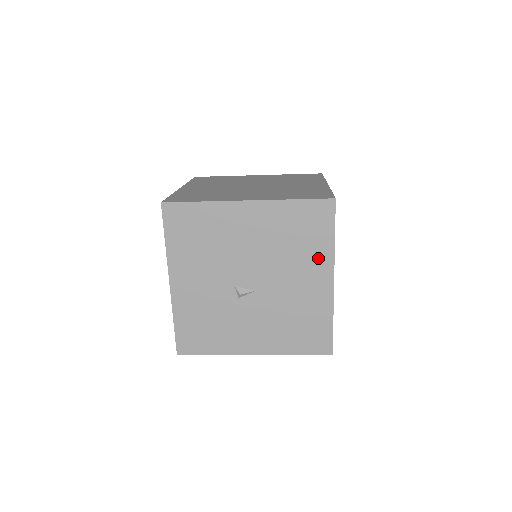
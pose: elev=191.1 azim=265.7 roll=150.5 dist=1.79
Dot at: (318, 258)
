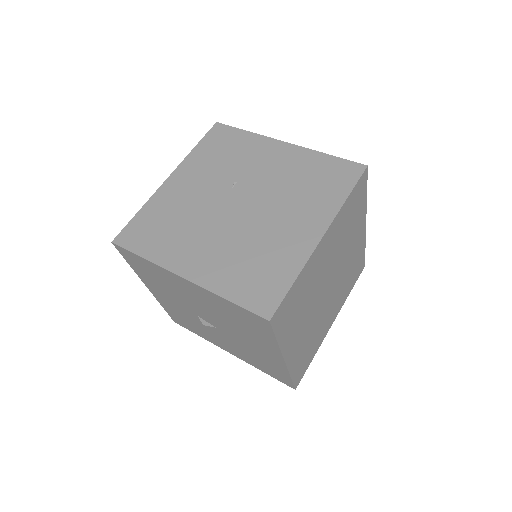
Dot at: (265, 343)
